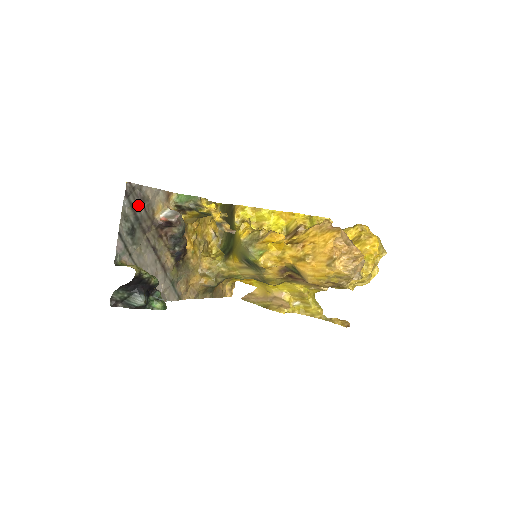
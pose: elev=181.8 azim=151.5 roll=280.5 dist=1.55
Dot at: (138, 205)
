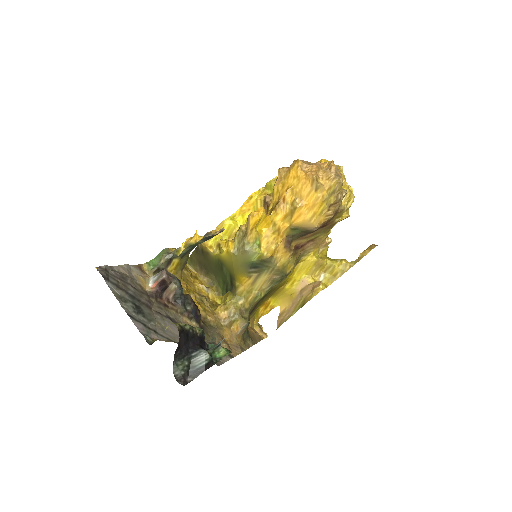
Dot at: (123, 284)
